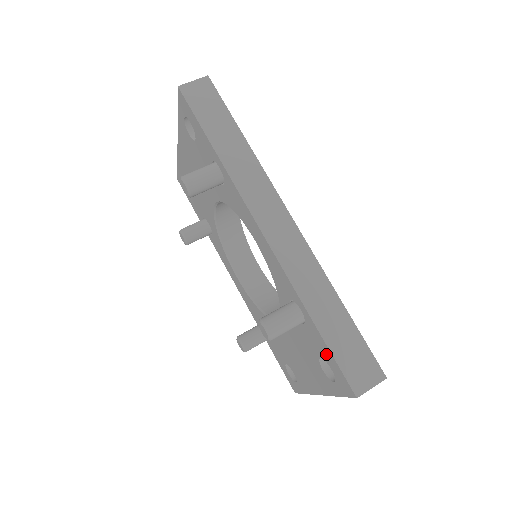
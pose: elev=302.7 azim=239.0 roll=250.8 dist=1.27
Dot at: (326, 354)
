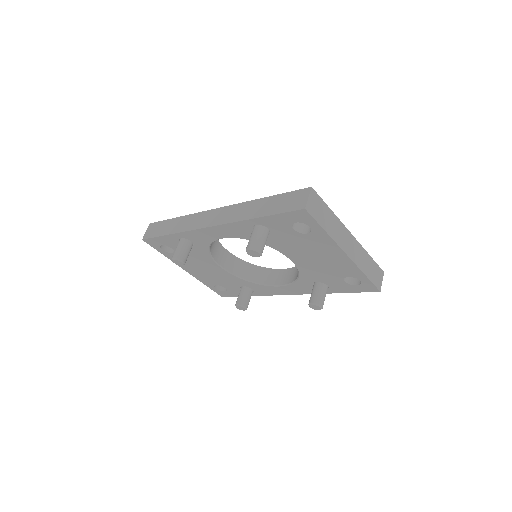
Dot at: (282, 220)
